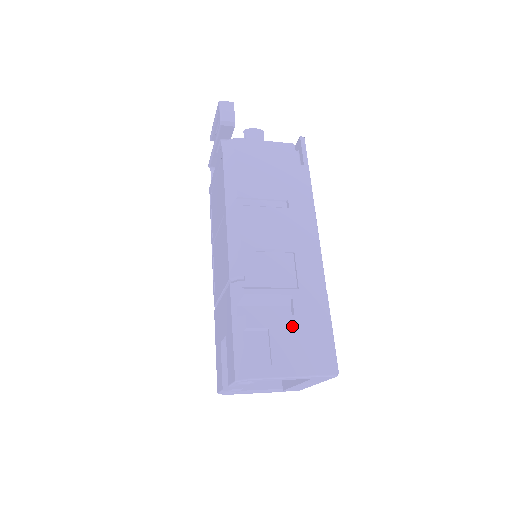
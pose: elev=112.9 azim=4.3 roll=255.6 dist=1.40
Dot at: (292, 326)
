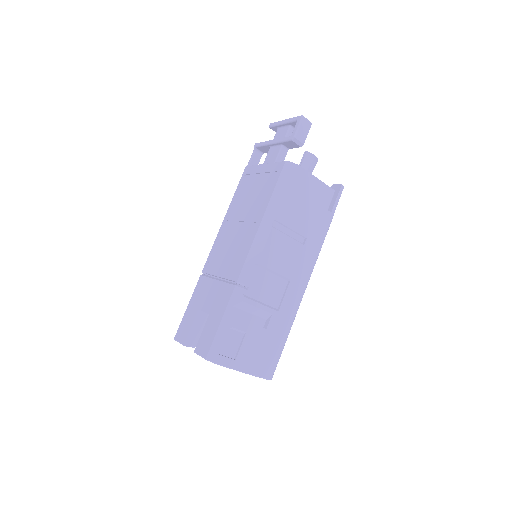
Dot at: (261, 337)
